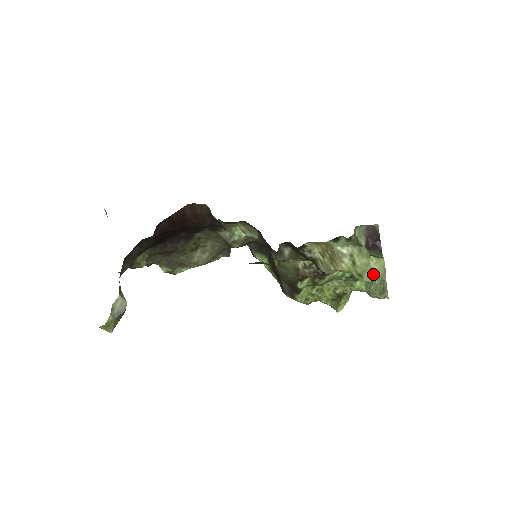
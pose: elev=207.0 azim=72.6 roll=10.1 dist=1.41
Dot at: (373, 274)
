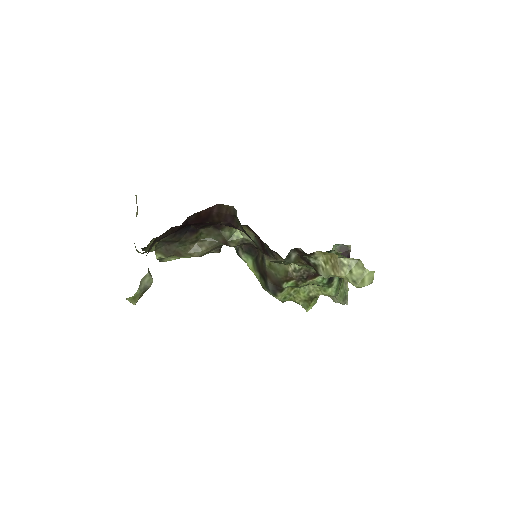
Dot at: (364, 282)
